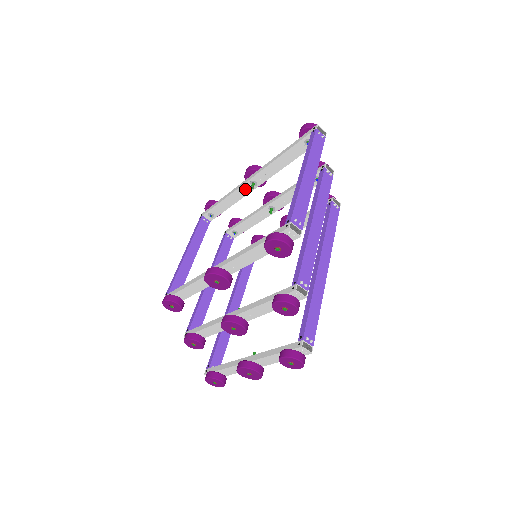
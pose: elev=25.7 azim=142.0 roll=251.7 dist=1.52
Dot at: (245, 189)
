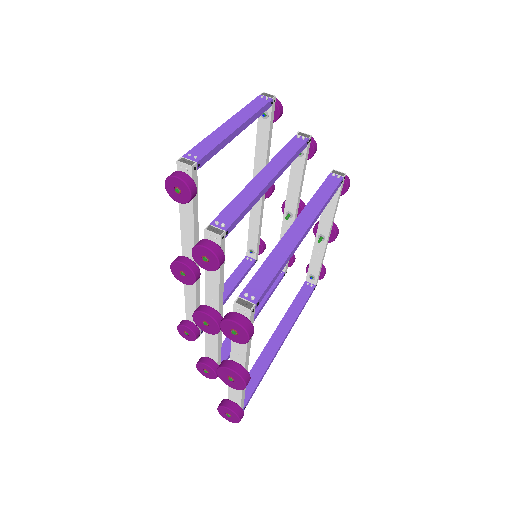
Dot at: (256, 203)
